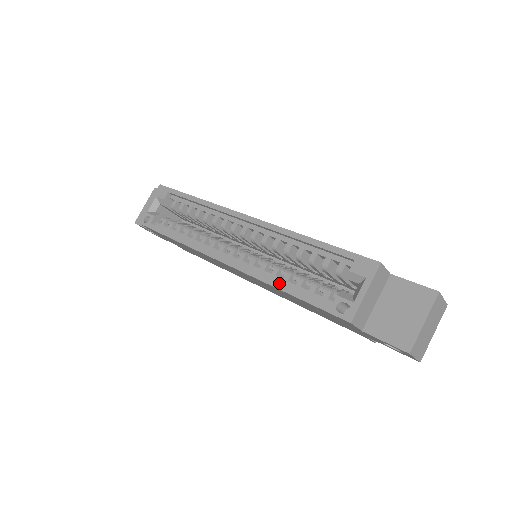
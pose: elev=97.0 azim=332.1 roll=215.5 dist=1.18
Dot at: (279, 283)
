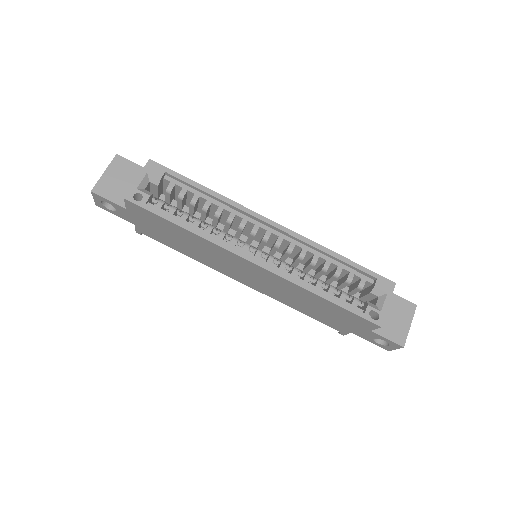
Dot at: (318, 290)
